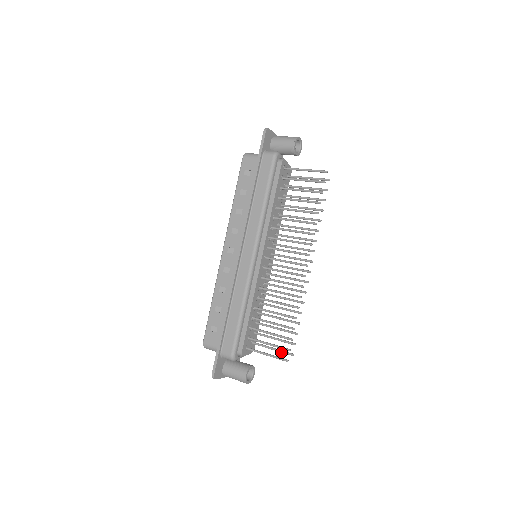
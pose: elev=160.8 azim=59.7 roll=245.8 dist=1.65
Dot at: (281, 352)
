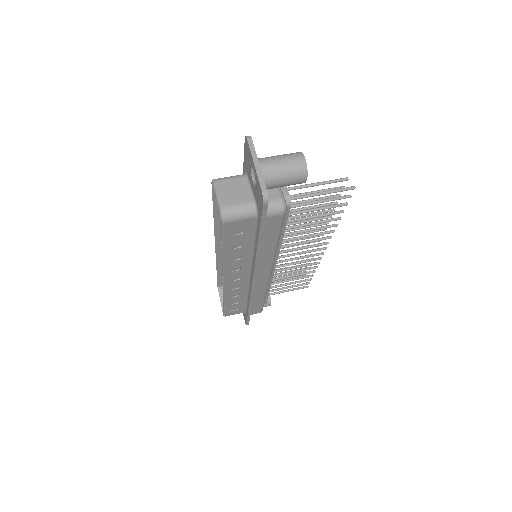
Dot at: occluded
